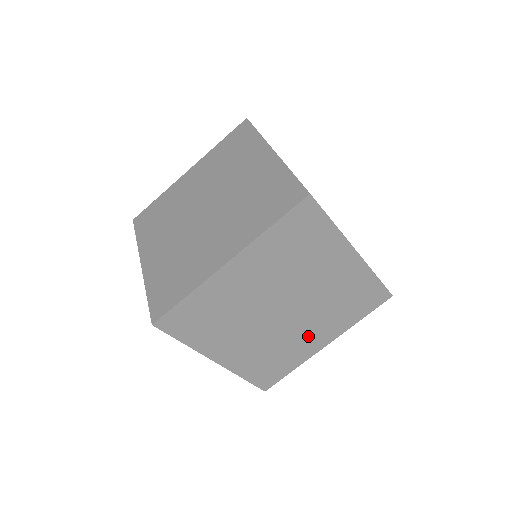
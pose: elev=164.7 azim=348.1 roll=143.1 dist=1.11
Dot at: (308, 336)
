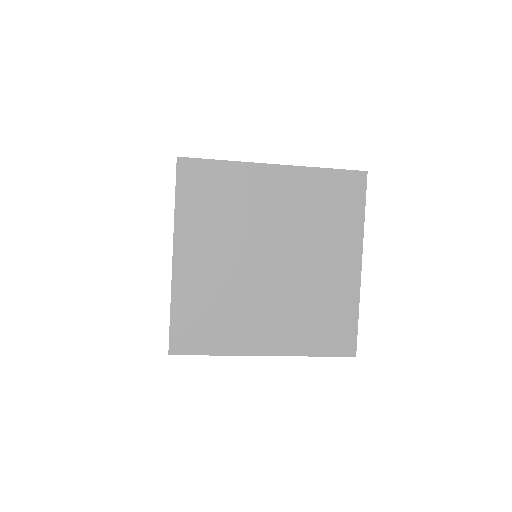
Dot at: (261, 321)
